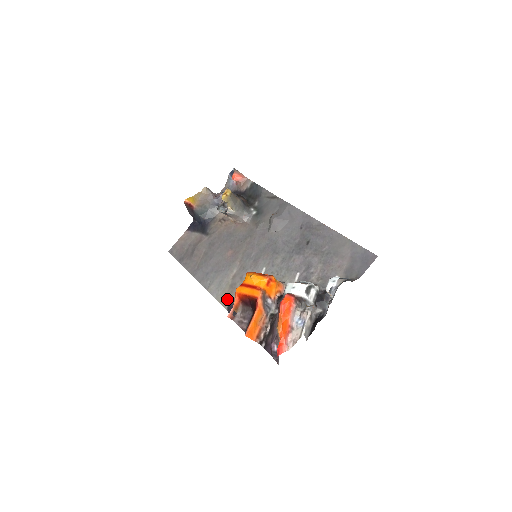
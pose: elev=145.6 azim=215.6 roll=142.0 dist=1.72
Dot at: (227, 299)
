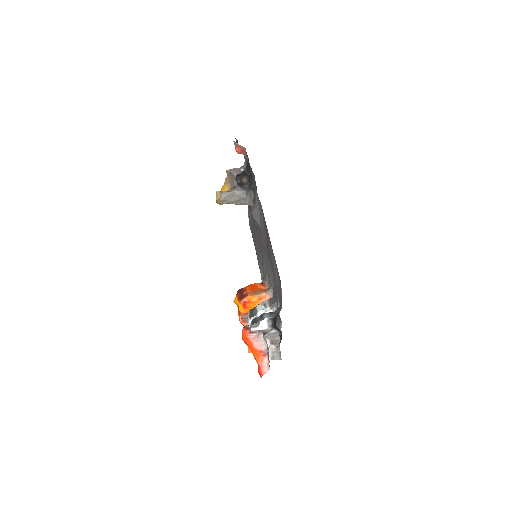
Dot at: occluded
